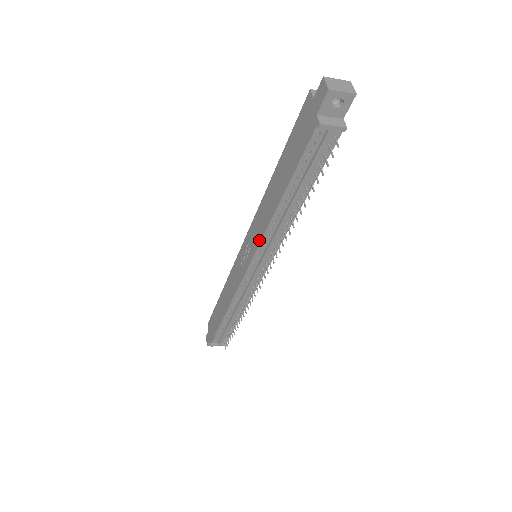
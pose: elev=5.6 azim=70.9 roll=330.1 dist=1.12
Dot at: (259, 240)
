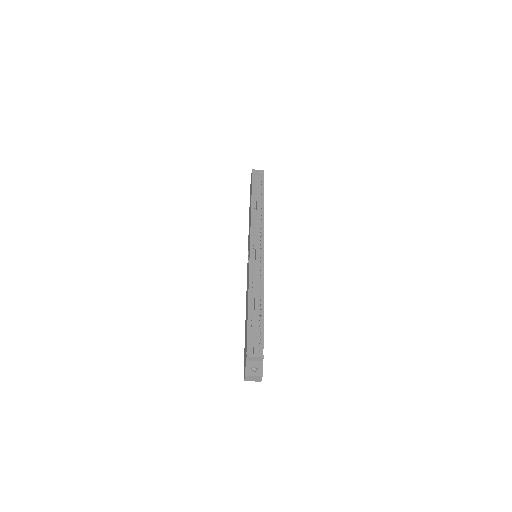
Dot at: (250, 230)
